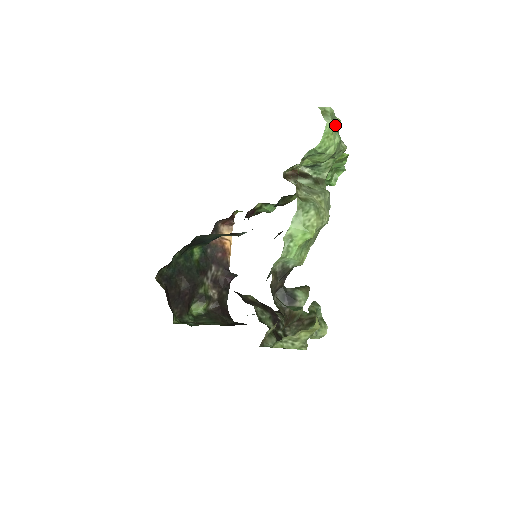
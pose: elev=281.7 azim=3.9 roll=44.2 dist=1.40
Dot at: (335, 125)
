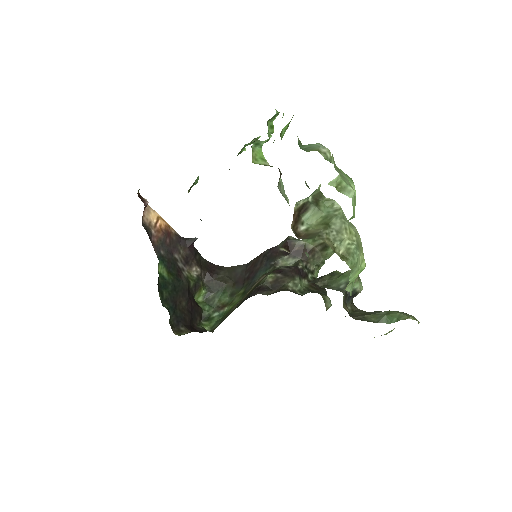
Dot at: (336, 168)
